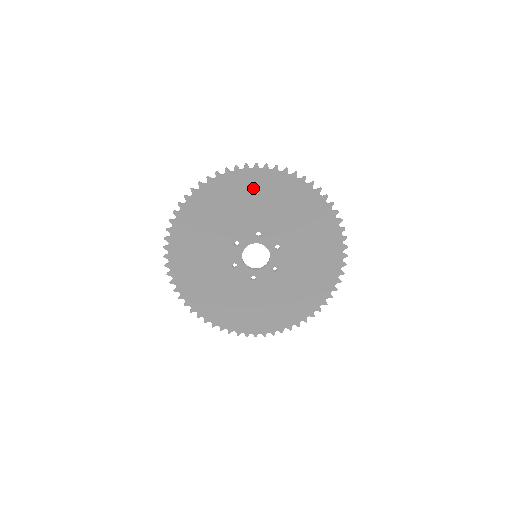
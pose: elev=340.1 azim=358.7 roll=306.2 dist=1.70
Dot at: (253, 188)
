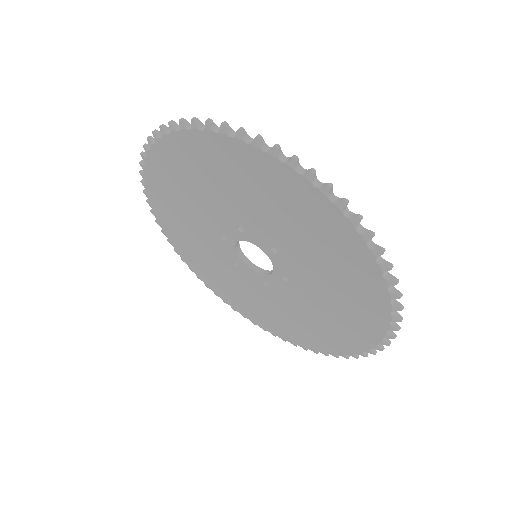
Dot at: (197, 161)
